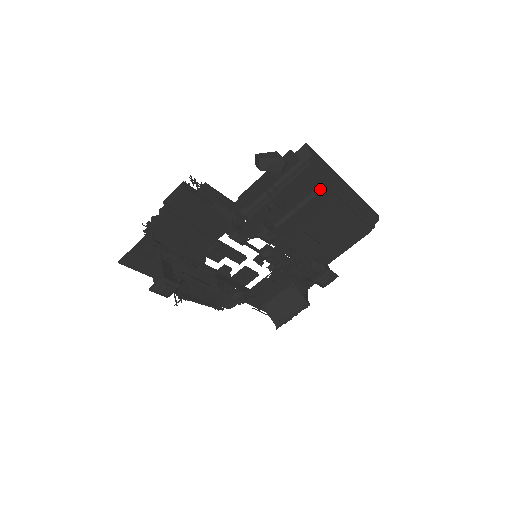
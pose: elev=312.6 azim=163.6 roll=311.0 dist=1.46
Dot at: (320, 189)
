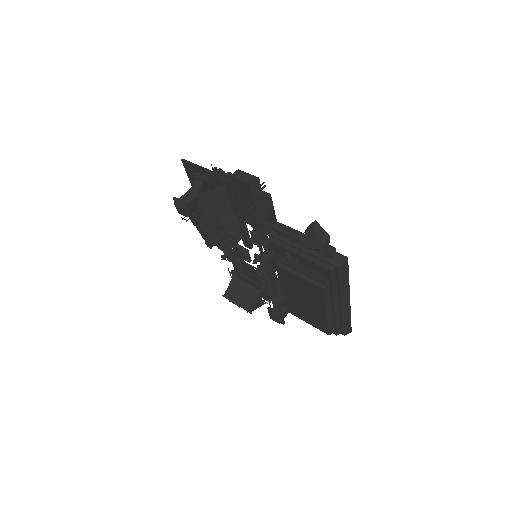
Dot at: (321, 286)
